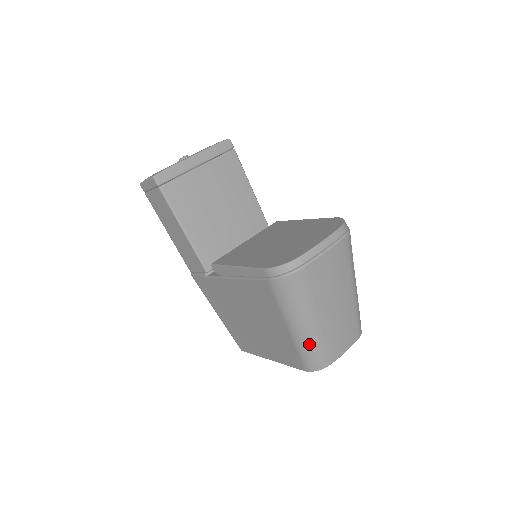
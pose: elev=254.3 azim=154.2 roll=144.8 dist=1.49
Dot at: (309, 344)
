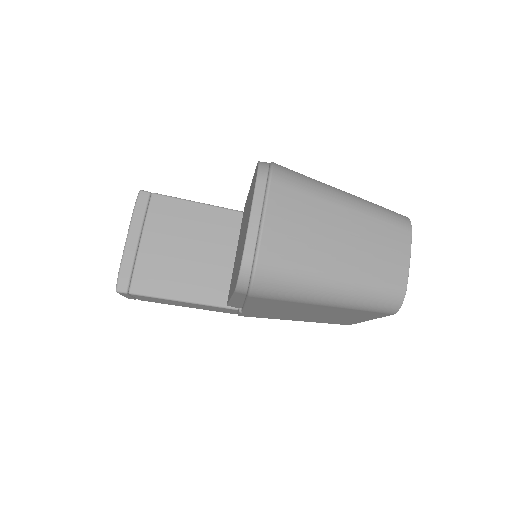
Dot at: (359, 298)
